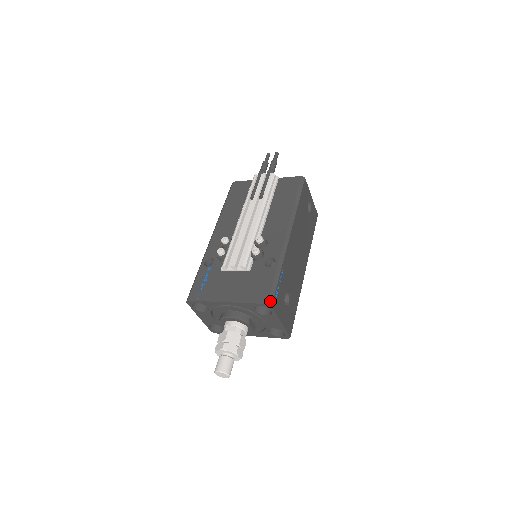
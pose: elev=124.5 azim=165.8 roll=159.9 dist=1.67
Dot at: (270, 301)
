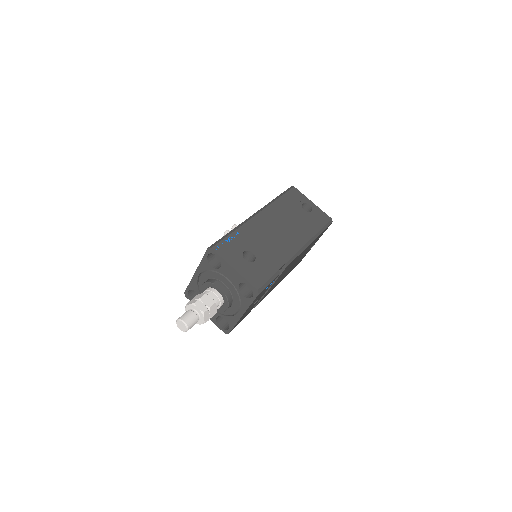
Dot at: (212, 246)
